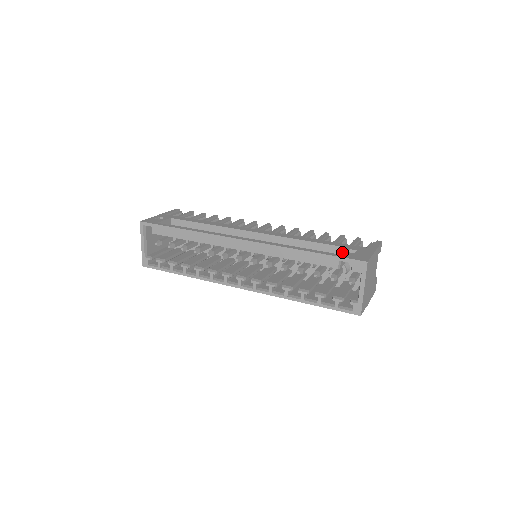
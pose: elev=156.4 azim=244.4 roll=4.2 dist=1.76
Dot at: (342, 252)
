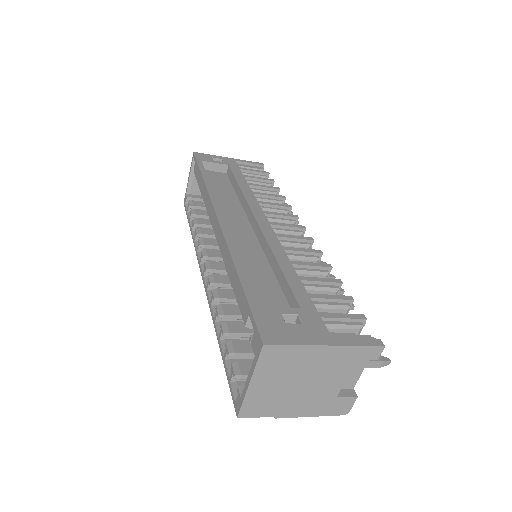
Dot at: (274, 309)
